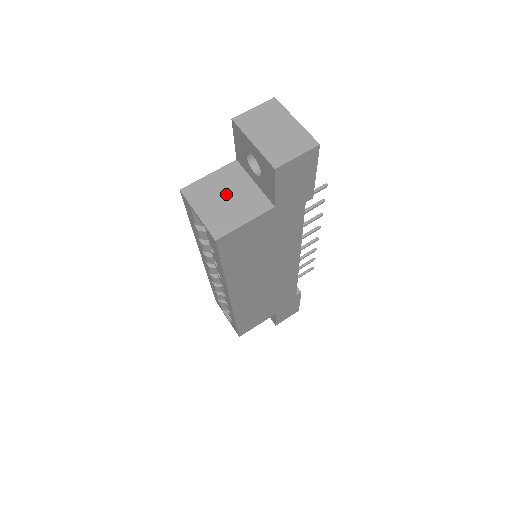
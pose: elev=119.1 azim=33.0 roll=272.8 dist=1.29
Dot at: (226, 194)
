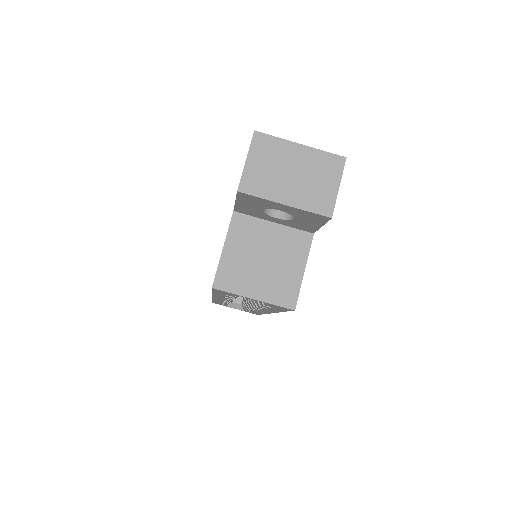
Dot at: (260, 256)
